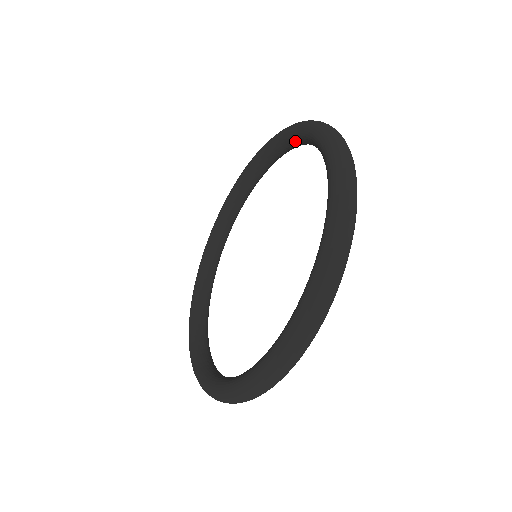
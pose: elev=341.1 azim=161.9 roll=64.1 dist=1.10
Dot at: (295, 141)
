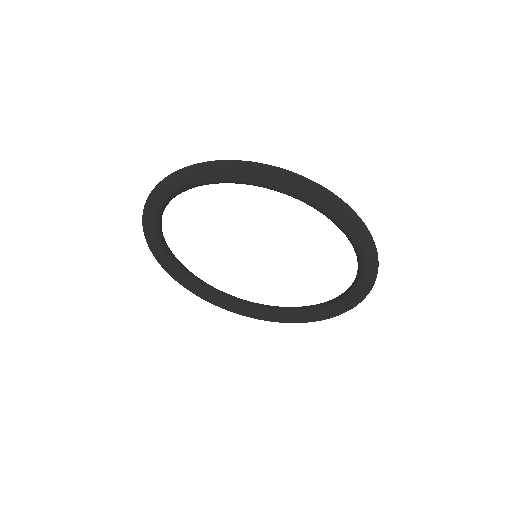
Dot at: (235, 183)
